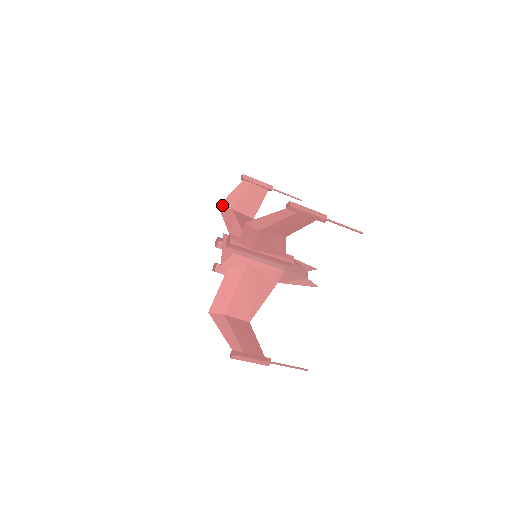
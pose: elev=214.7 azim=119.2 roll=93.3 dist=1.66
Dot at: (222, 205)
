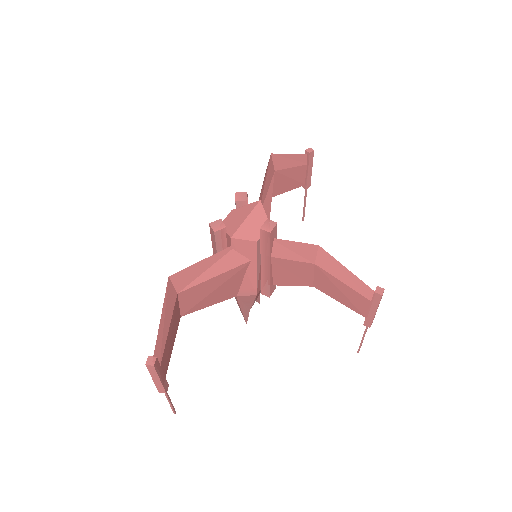
Dot at: (274, 156)
